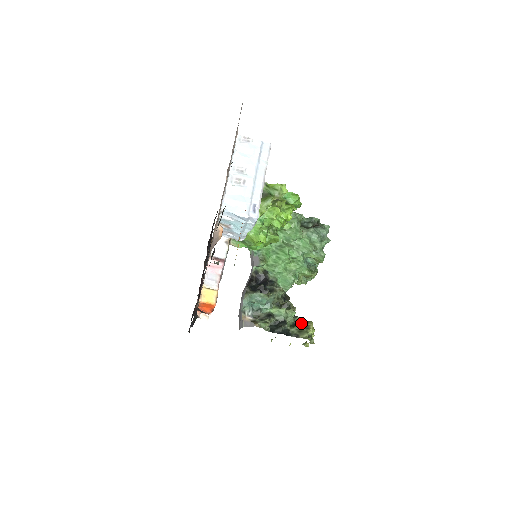
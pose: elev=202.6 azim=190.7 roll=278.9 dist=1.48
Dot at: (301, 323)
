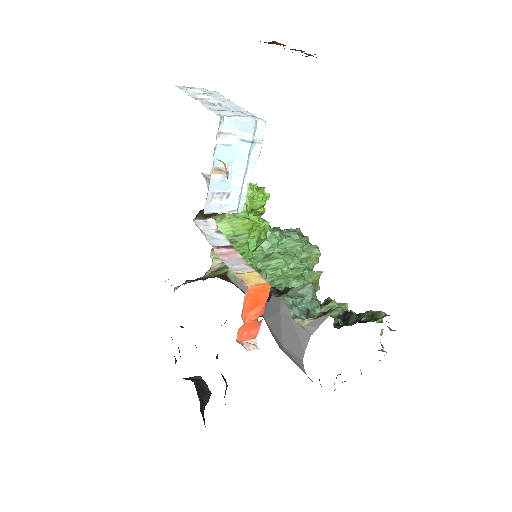
Dot at: (362, 313)
